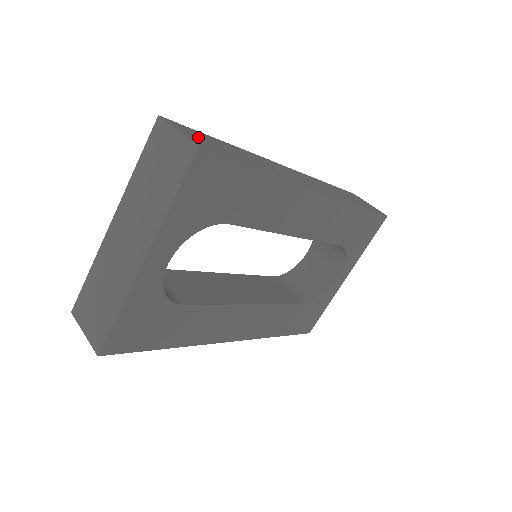
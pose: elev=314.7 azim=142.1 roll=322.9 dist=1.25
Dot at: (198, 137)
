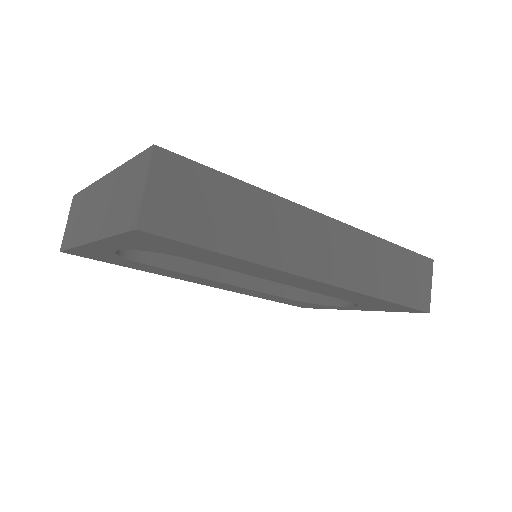
Dot at: (178, 192)
